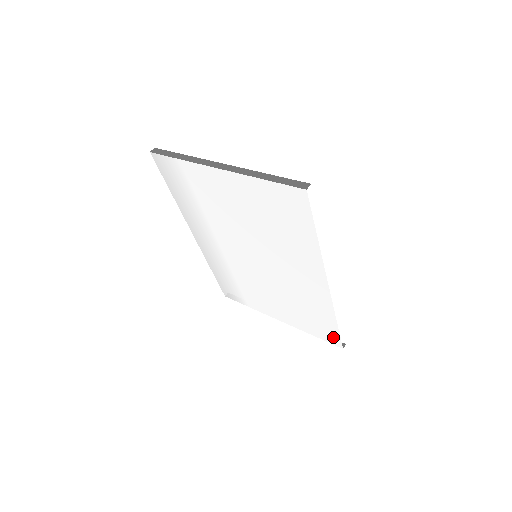
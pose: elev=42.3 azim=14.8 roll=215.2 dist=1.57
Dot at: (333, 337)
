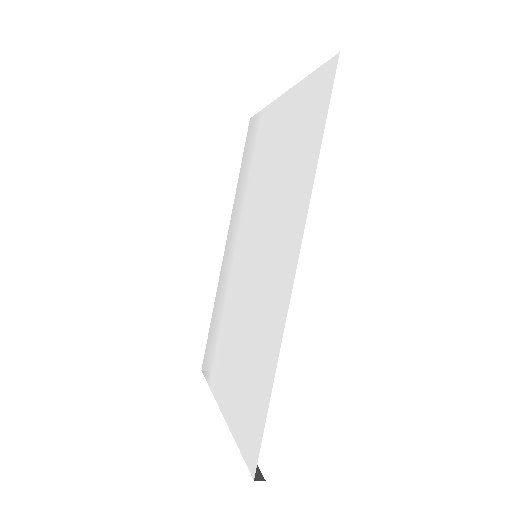
Dot at: (255, 440)
